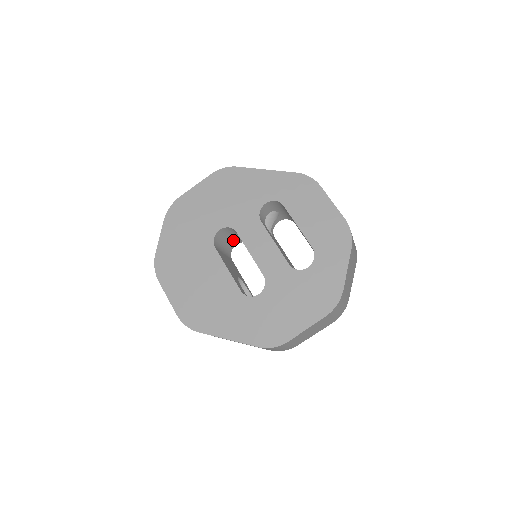
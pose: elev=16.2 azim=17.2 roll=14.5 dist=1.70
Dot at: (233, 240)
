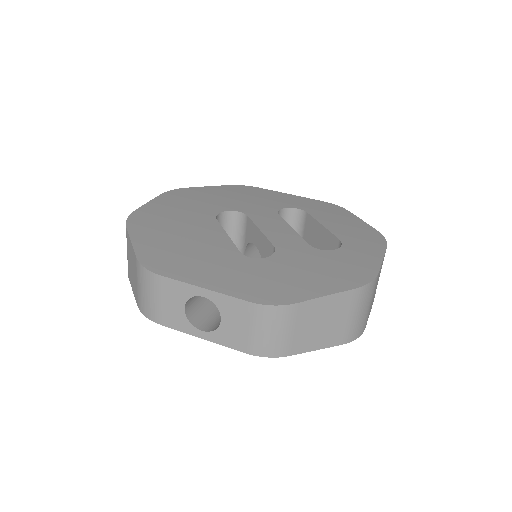
Dot at: occluded
